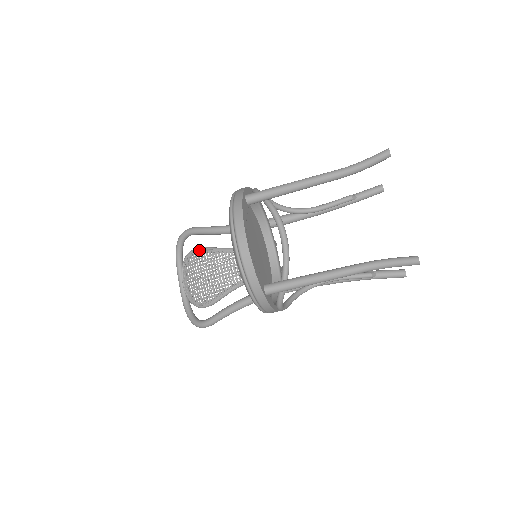
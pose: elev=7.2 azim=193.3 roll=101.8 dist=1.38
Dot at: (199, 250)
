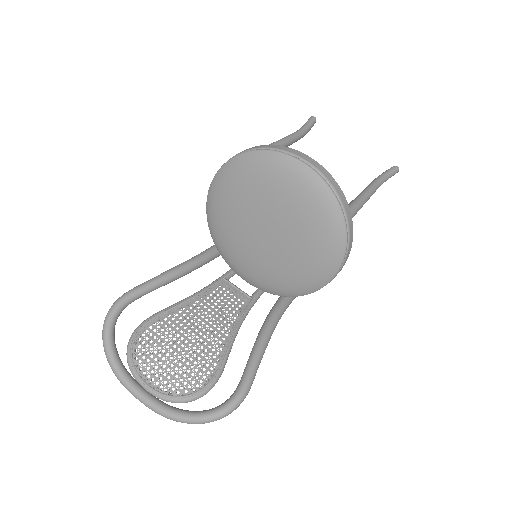
Dot at: (150, 320)
